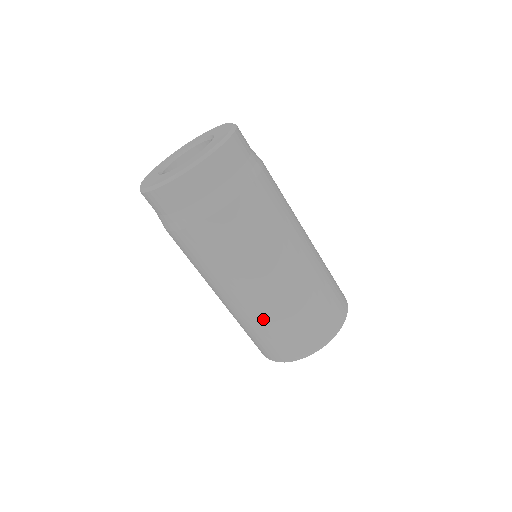
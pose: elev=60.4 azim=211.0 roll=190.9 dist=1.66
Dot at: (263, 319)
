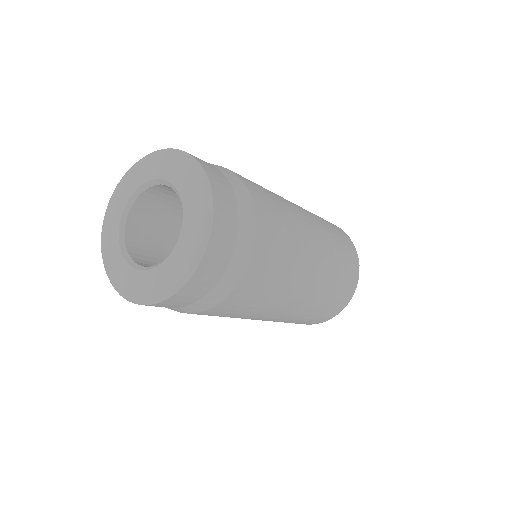
Dot at: occluded
